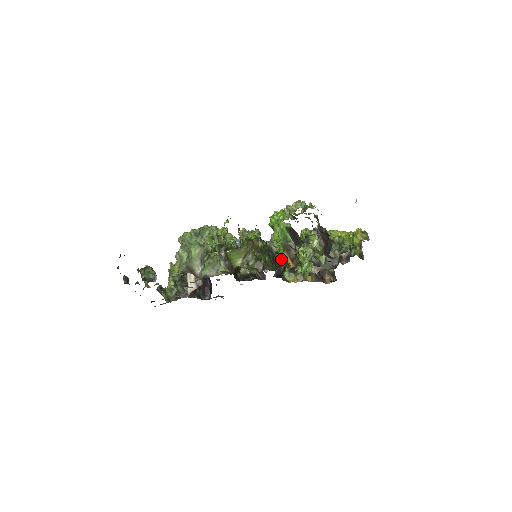
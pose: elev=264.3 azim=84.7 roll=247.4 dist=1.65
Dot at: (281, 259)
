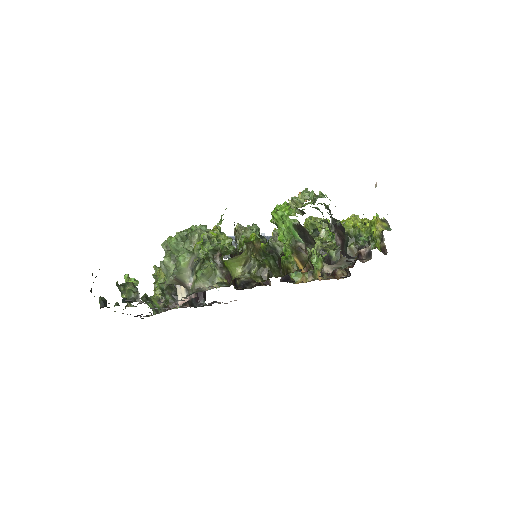
Dot at: (290, 263)
